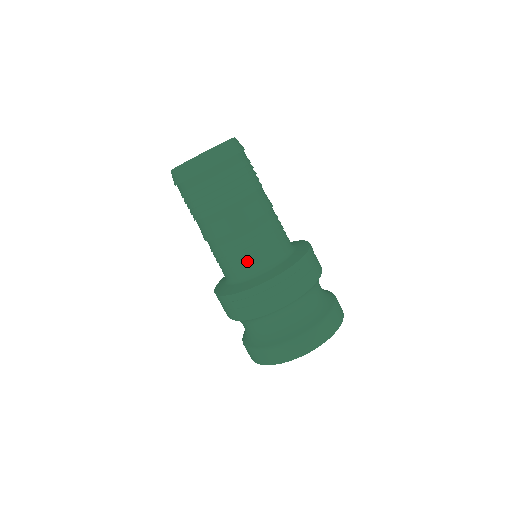
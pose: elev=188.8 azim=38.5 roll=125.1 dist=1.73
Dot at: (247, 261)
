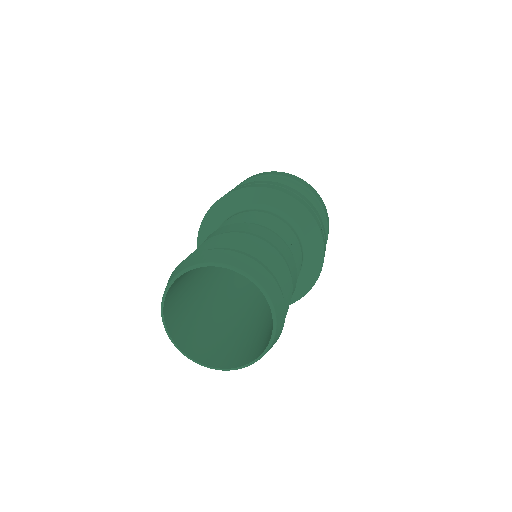
Dot at: occluded
